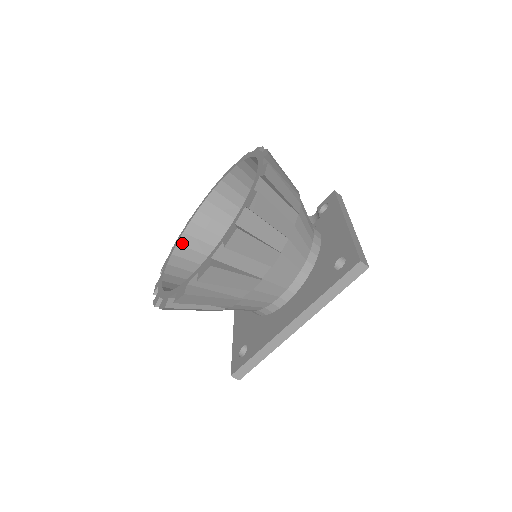
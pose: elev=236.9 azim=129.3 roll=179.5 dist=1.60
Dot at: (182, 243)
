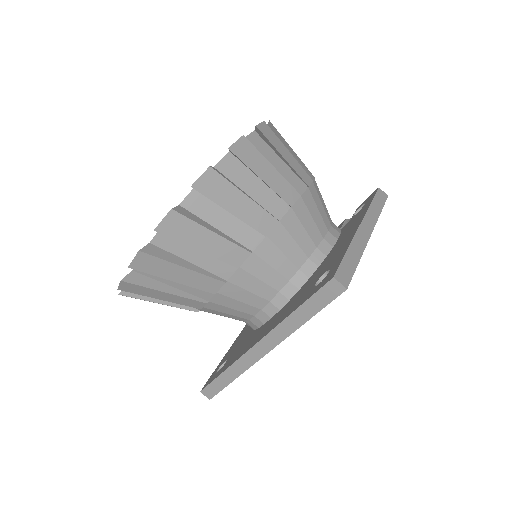
Dot at: occluded
